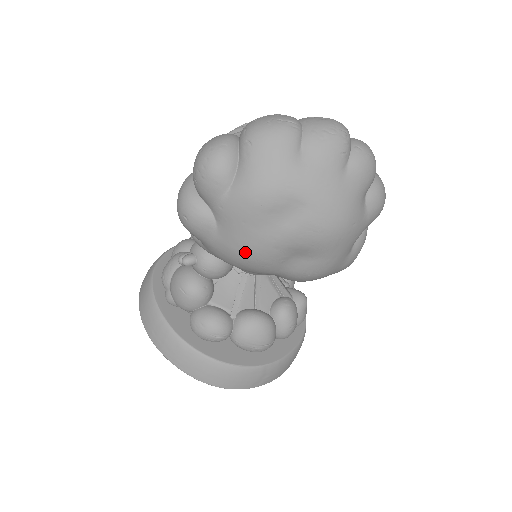
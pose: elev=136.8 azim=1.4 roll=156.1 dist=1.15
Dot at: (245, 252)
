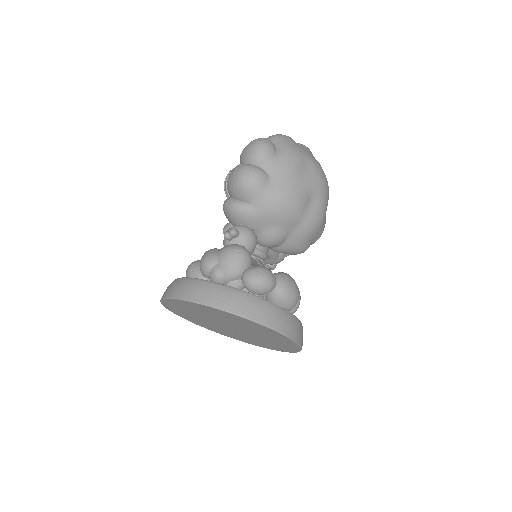
Dot at: (290, 192)
